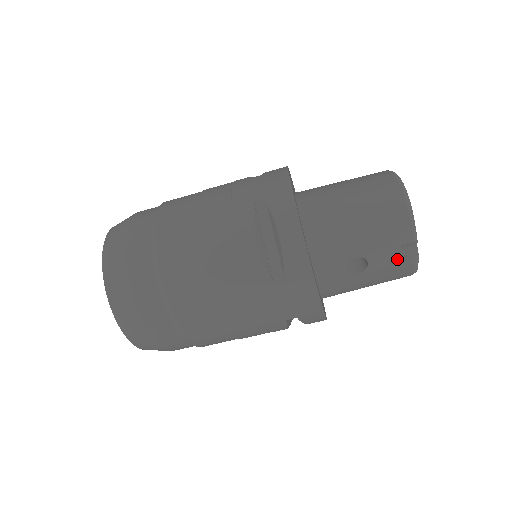
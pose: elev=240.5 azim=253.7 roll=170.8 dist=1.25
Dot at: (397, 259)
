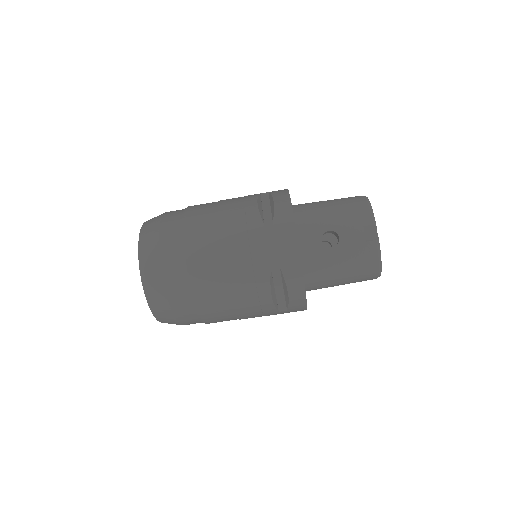
Dot at: (362, 239)
